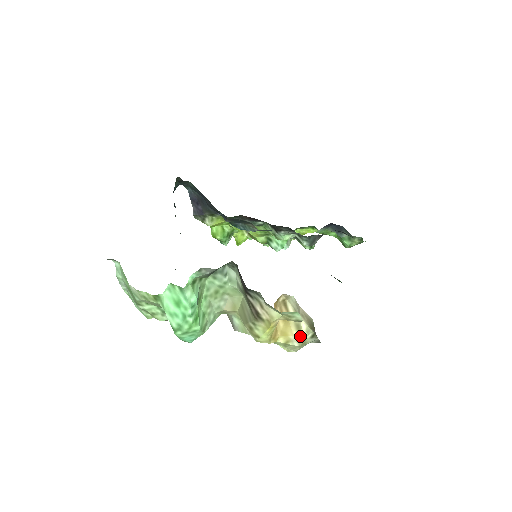
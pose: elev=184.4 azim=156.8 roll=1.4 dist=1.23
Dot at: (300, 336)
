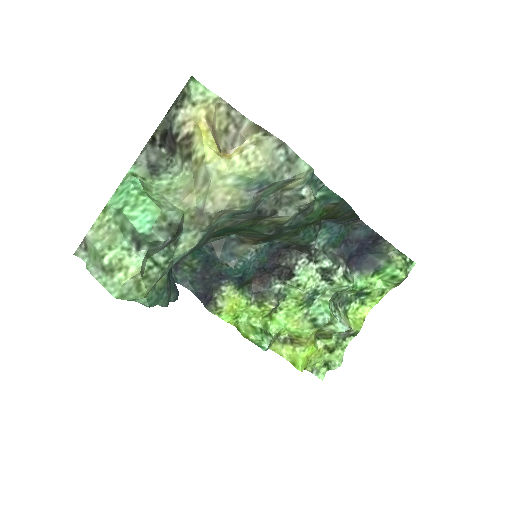
Dot at: (249, 138)
